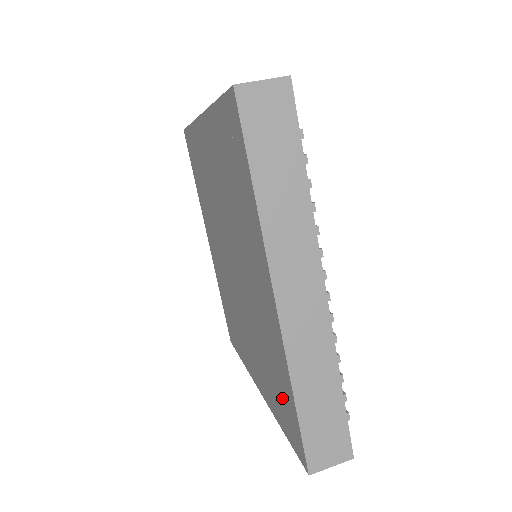
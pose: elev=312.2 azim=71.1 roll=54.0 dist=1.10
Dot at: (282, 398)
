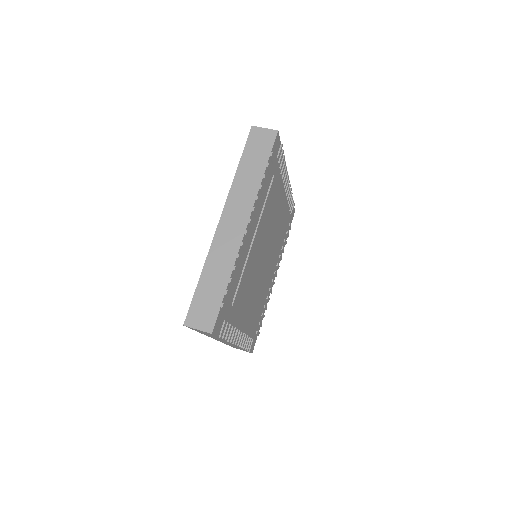
Dot at: occluded
